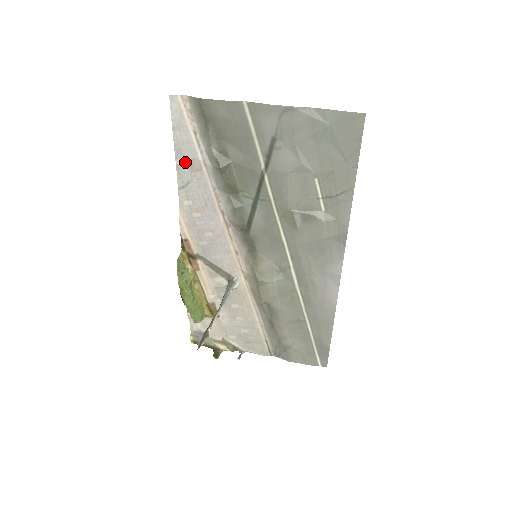
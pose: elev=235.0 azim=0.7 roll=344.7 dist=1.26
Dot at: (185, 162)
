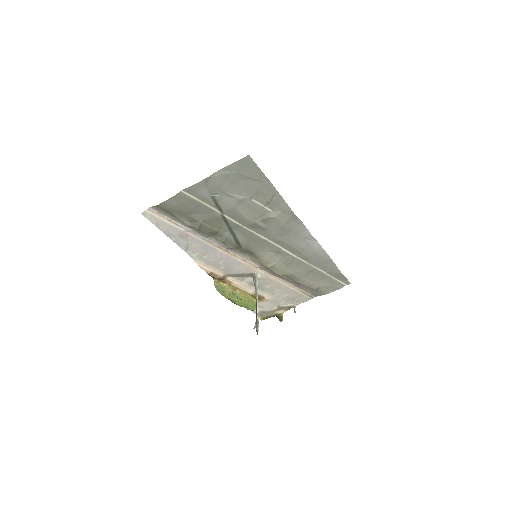
Dot at: (177, 237)
